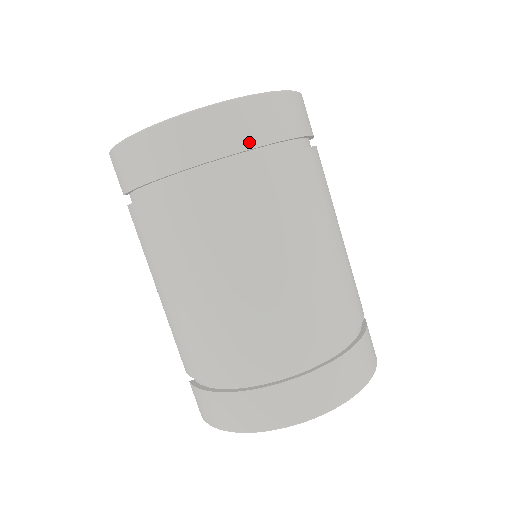
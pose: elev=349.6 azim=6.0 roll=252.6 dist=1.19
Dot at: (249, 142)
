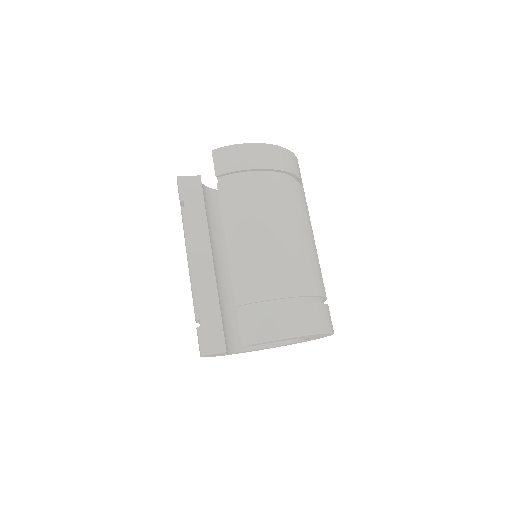
Dot at: (300, 176)
